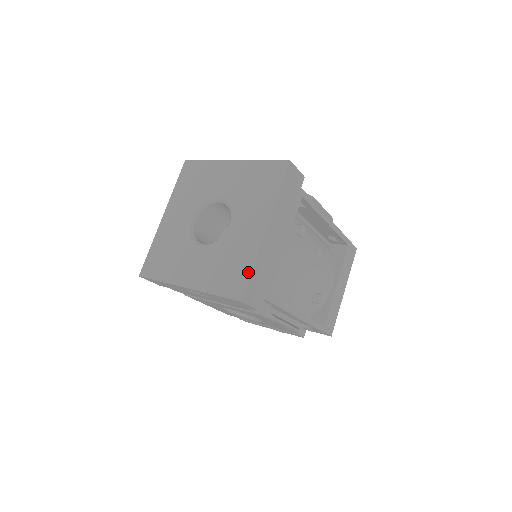
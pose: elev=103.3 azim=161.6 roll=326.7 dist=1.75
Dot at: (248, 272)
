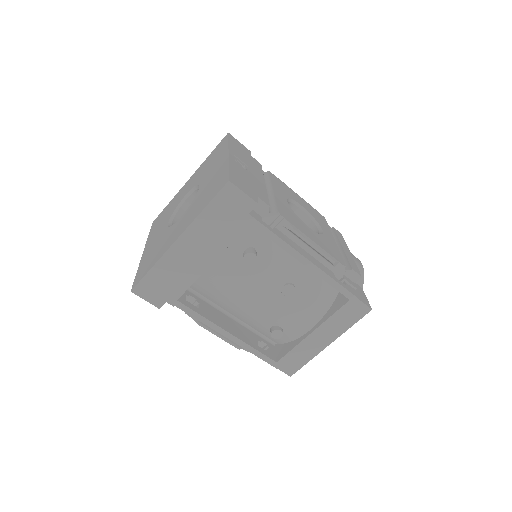
Dot at: (148, 270)
